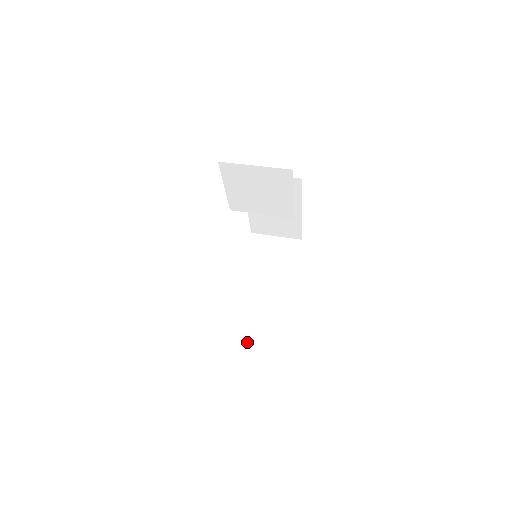
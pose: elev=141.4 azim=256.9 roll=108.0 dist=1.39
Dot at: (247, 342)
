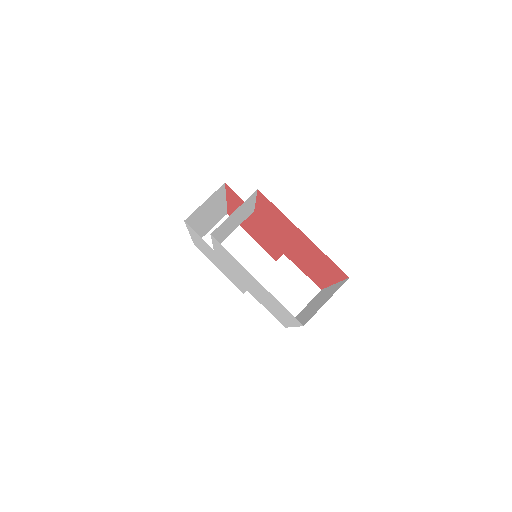
Dot at: (303, 302)
